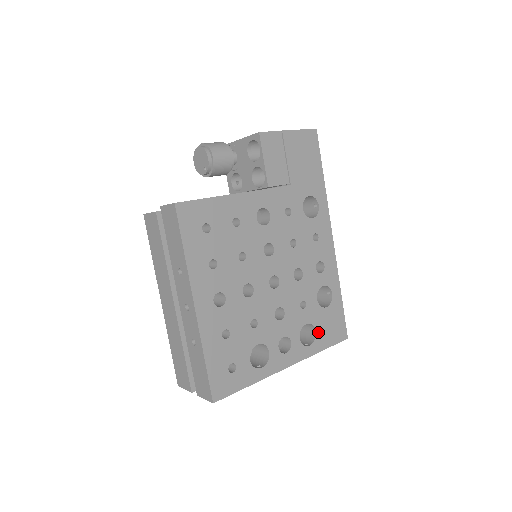
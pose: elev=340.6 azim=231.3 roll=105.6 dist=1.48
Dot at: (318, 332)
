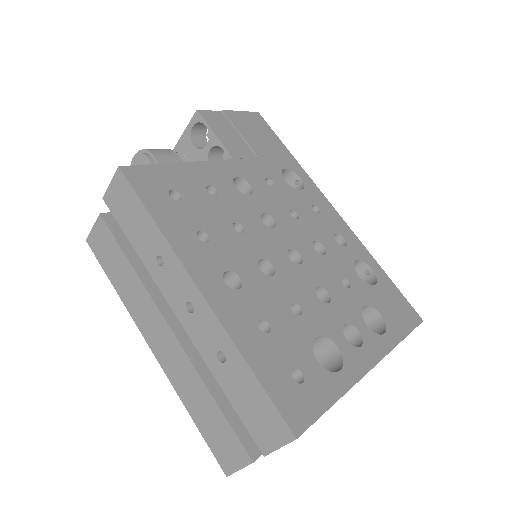
Dot at: (384, 315)
